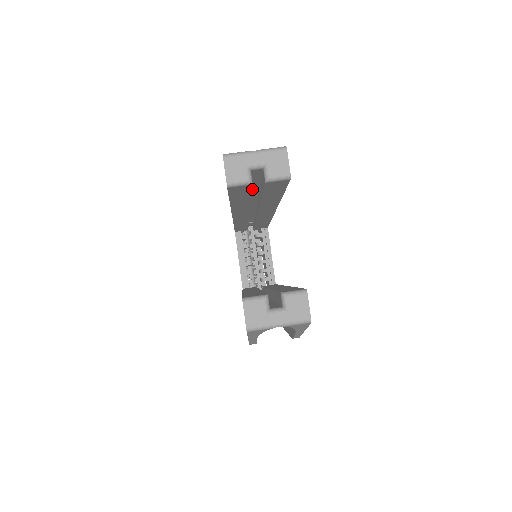
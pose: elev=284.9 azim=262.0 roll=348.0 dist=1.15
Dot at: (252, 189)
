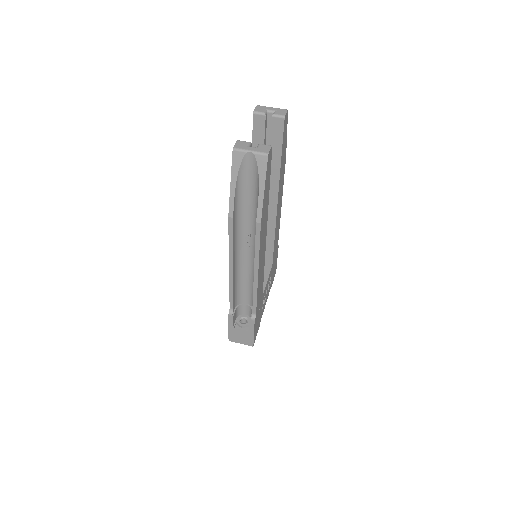
Dot at: occluded
